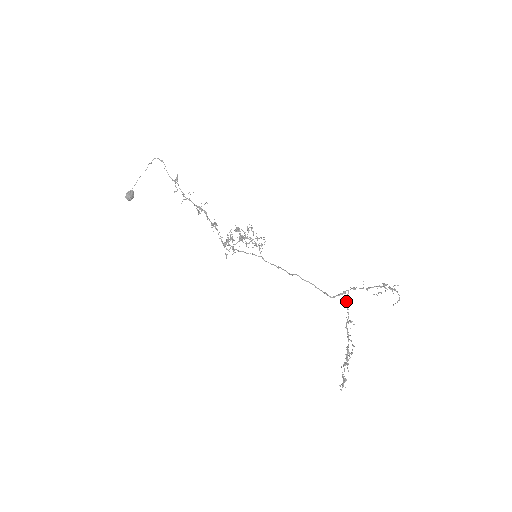
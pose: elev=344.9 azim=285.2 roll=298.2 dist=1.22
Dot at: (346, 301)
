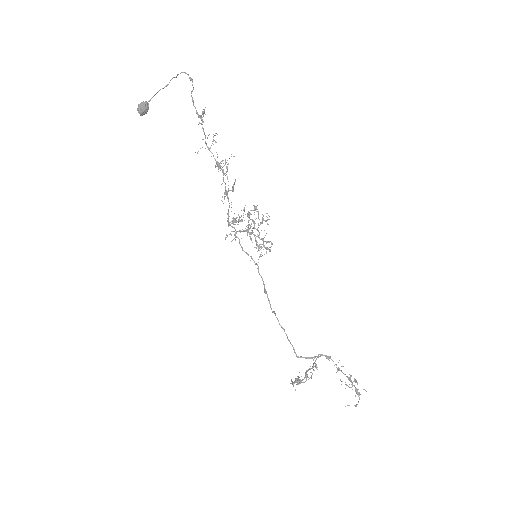
Dot at: (316, 359)
